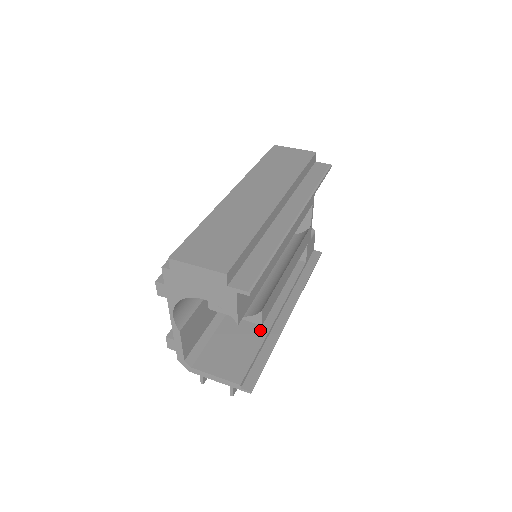
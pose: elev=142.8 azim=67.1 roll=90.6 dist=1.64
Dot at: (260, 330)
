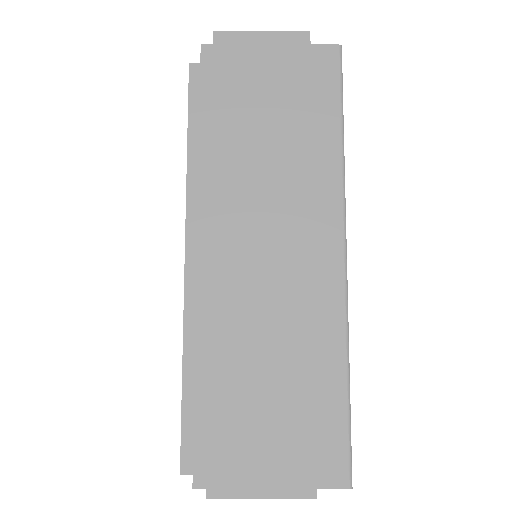
Dot at: occluded
